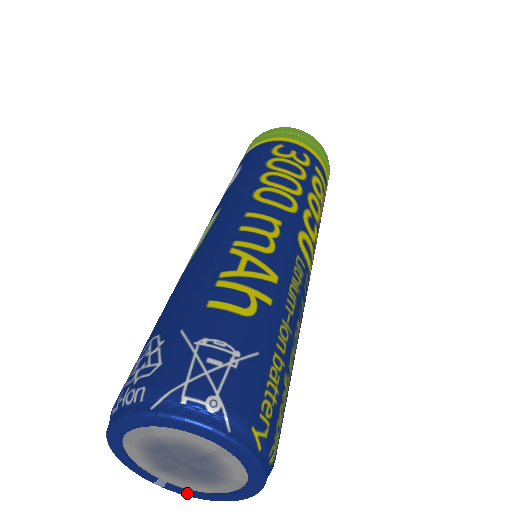
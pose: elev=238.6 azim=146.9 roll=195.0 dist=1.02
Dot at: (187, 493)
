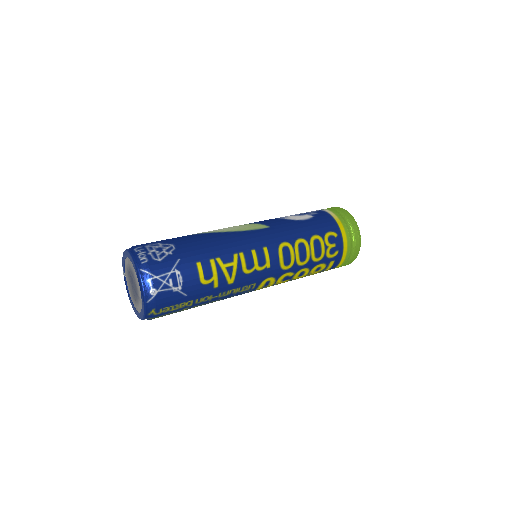
Dot at: (126, 286)
